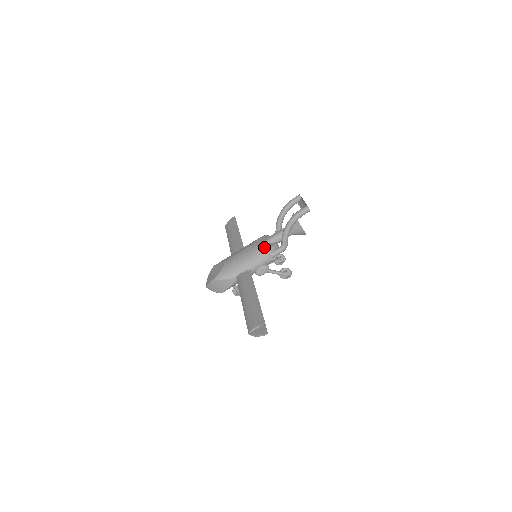
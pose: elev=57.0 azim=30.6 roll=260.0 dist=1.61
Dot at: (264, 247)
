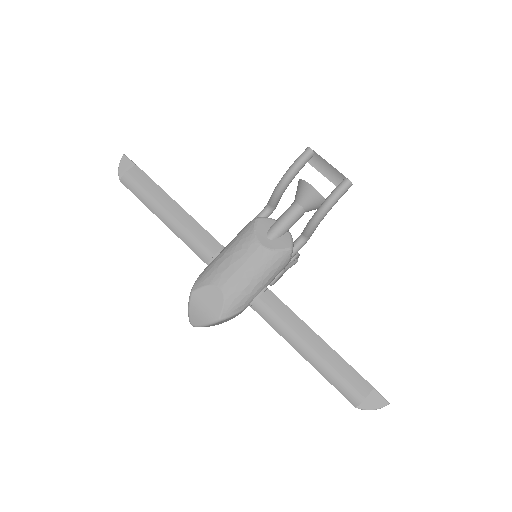
Dot at: (282, 250)
